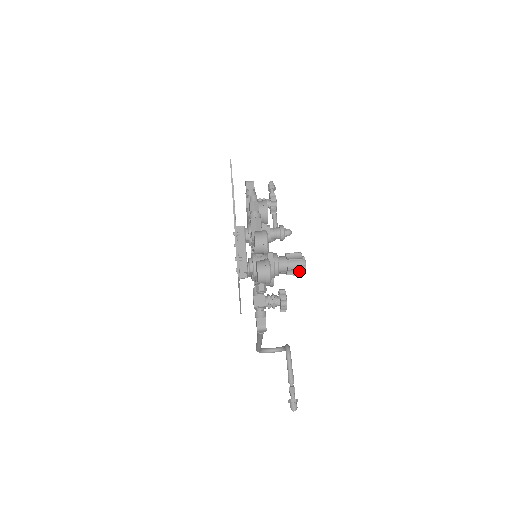
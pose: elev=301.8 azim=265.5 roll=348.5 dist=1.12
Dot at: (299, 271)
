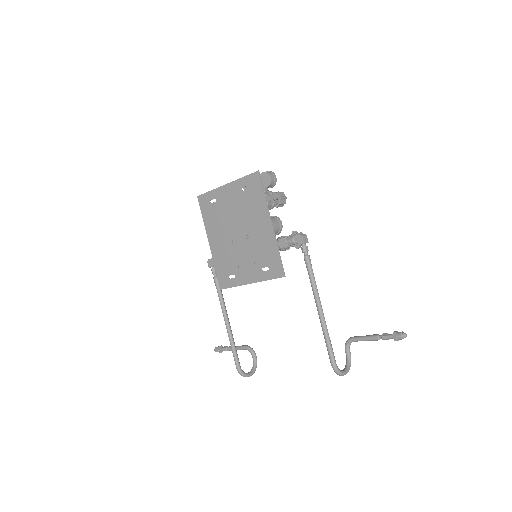
Dot at: (284, 196)
